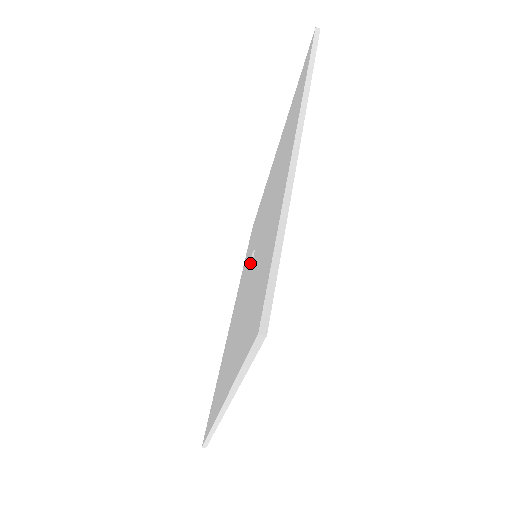
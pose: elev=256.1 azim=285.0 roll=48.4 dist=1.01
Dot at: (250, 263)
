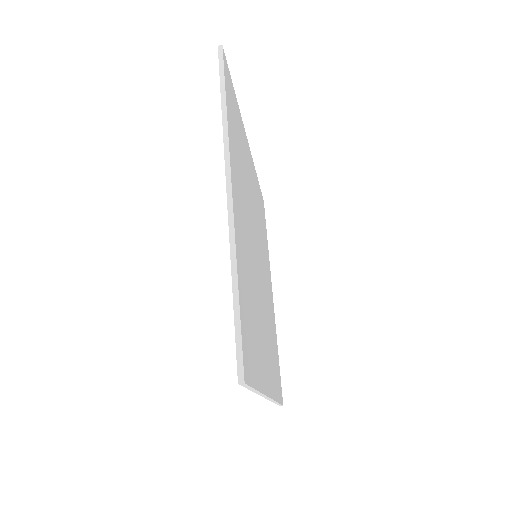
Dot at: occluded
